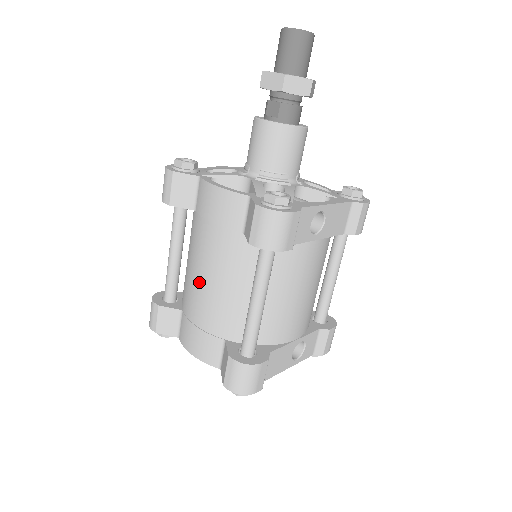
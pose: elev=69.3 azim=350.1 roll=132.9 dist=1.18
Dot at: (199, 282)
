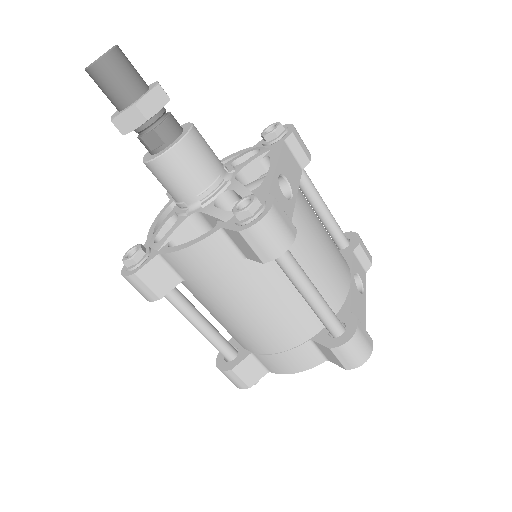
Dot at: (246, 324)
